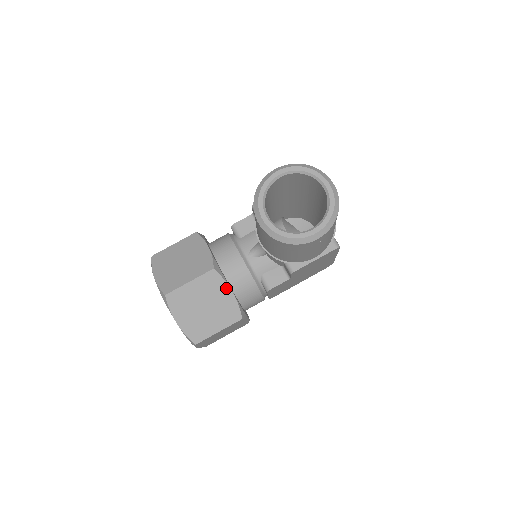
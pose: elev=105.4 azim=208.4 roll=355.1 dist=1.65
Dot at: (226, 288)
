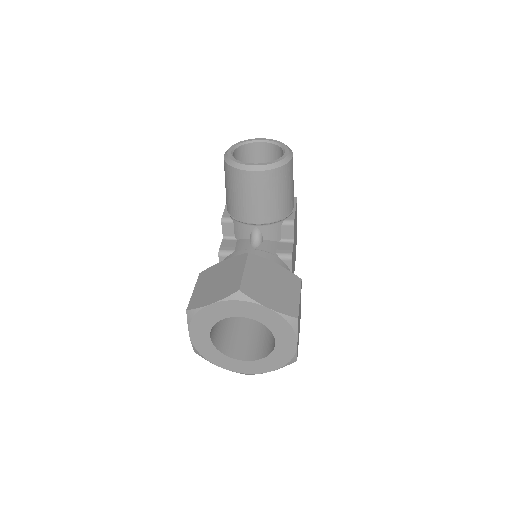
Dot at: (269, 263)
